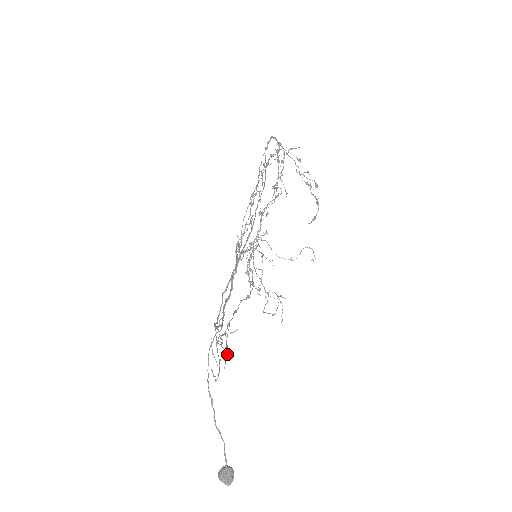
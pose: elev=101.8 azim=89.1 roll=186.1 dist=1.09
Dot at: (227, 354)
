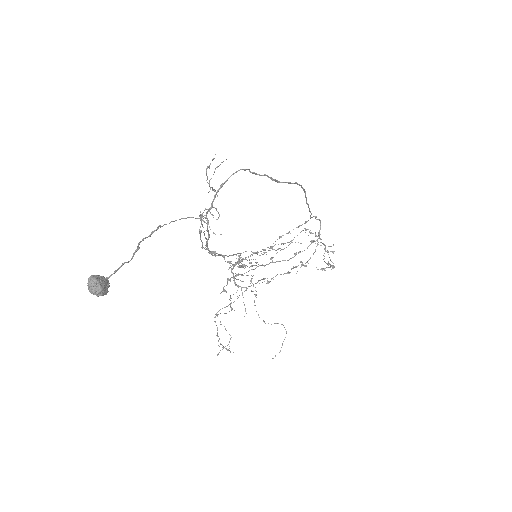
Dot at: (217, 196)
